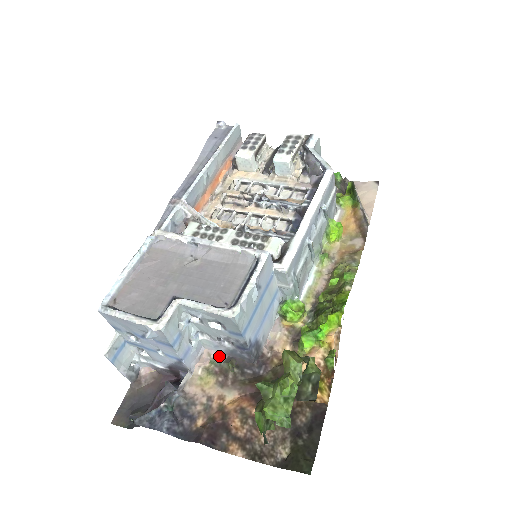
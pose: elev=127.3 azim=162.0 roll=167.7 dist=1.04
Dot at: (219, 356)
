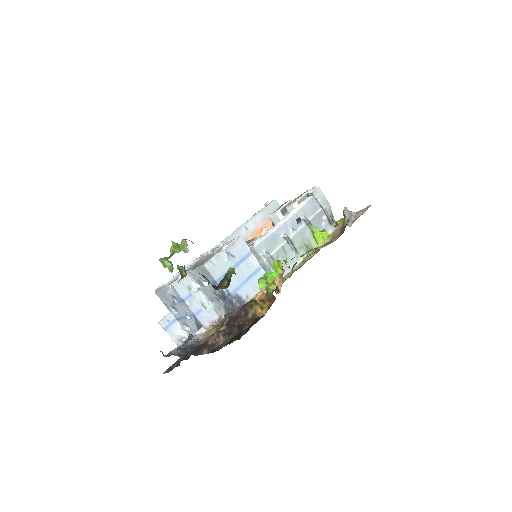
Dot at: (223, 317)
